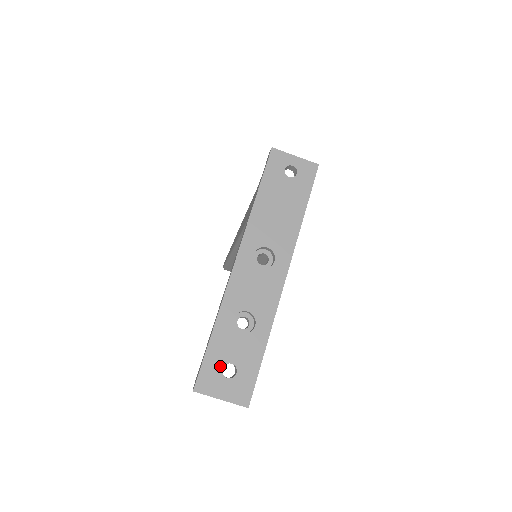
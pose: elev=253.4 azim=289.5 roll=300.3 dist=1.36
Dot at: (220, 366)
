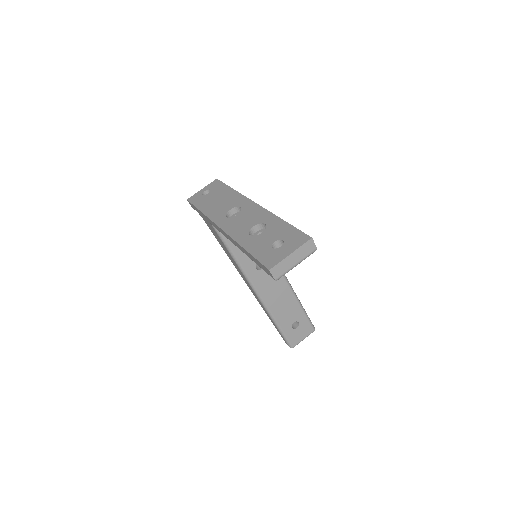
Dot at: (269, 249)
